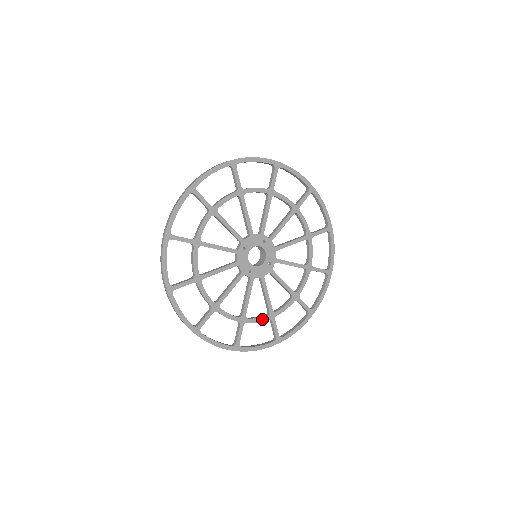
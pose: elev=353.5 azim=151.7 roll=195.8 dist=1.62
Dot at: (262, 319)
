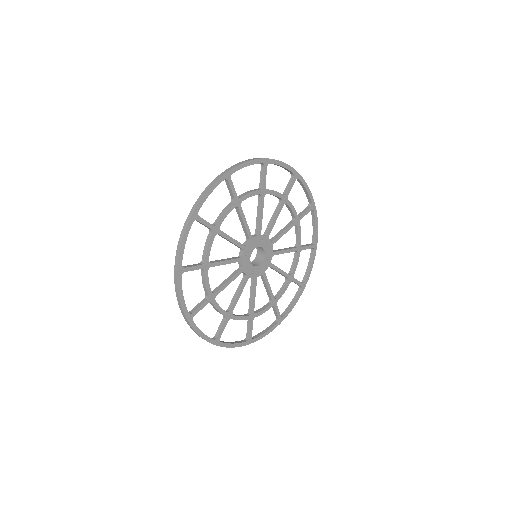
Dot at: (267, 309)
